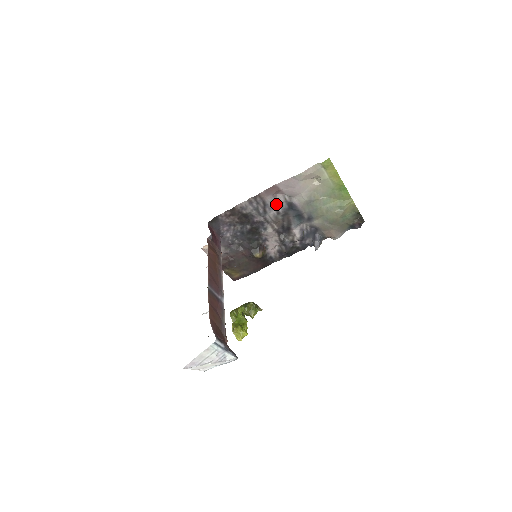
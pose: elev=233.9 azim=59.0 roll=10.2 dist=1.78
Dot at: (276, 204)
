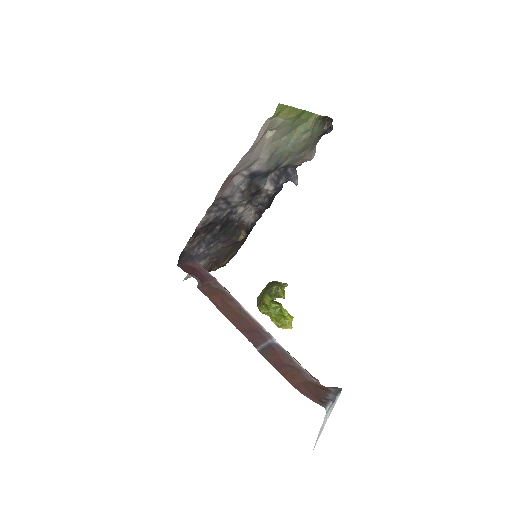
Dot at: (237, 188)
